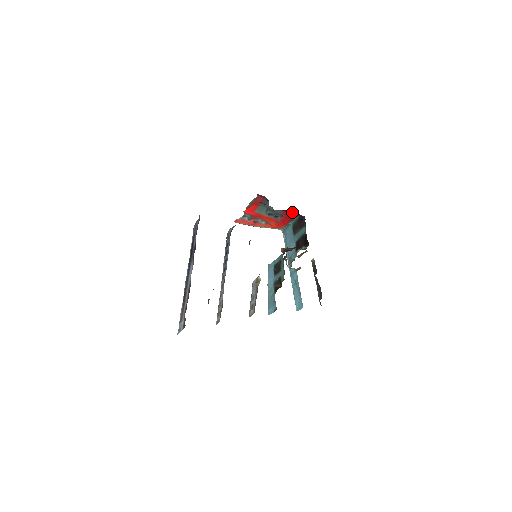
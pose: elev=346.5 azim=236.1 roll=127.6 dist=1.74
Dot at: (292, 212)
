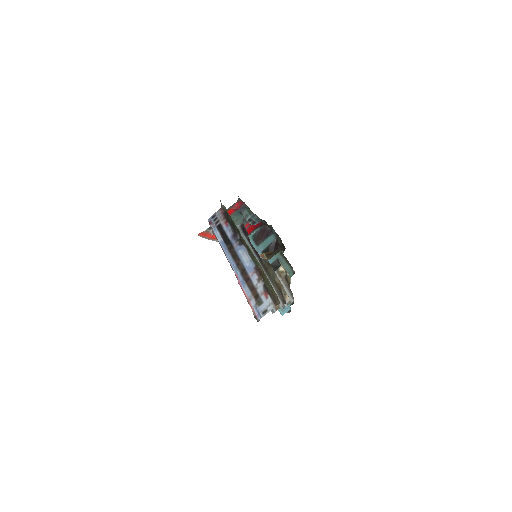
Dot at: occluded
